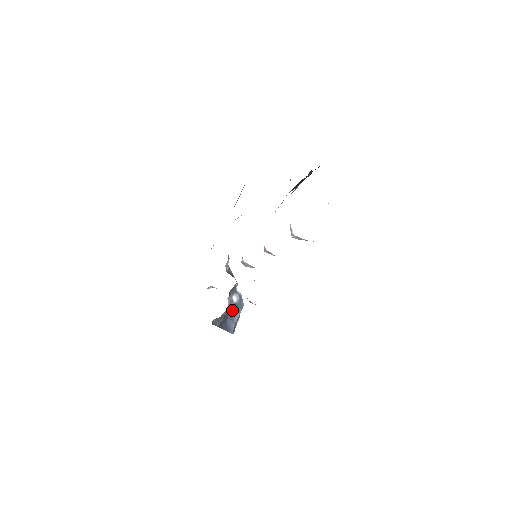
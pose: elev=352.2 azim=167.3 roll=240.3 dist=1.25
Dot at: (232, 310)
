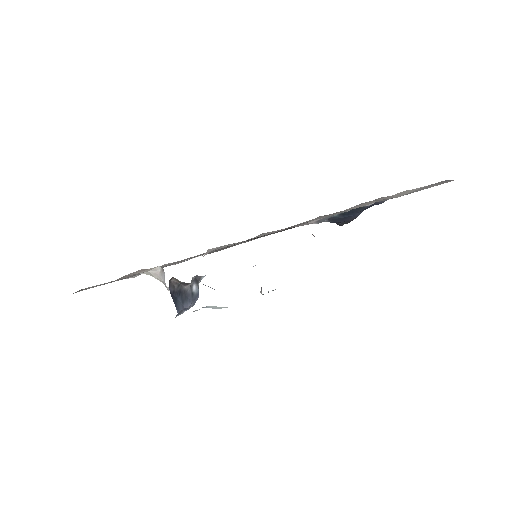
Dot at: (187, 294)
